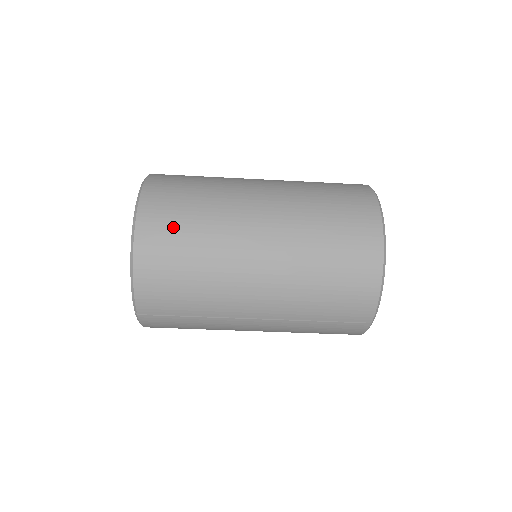
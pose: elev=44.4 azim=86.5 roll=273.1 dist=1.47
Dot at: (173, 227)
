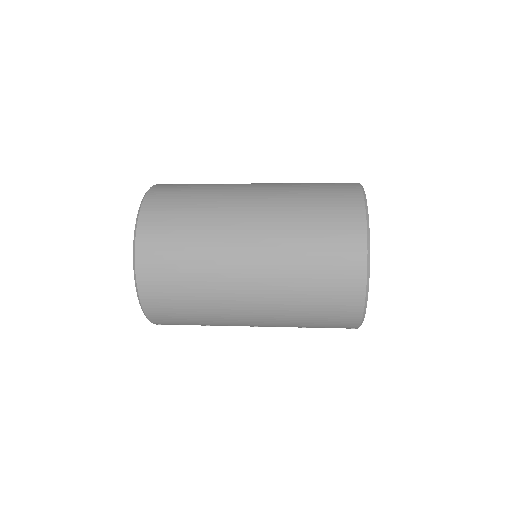
Dot at: (169, 272)
